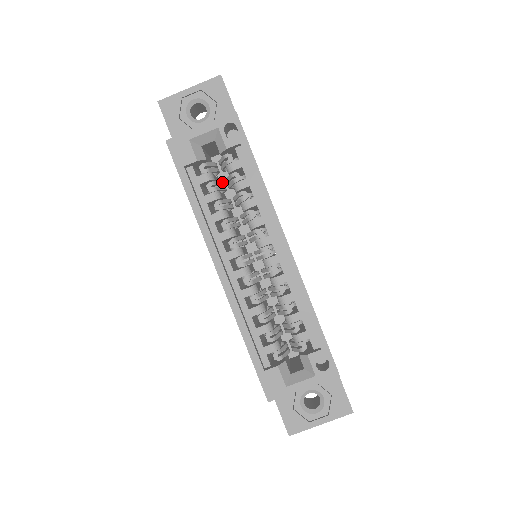
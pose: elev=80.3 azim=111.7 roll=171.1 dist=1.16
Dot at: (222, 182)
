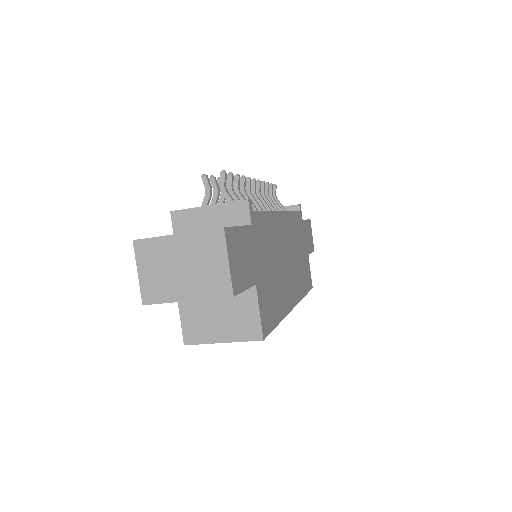
Dot at: occluded
